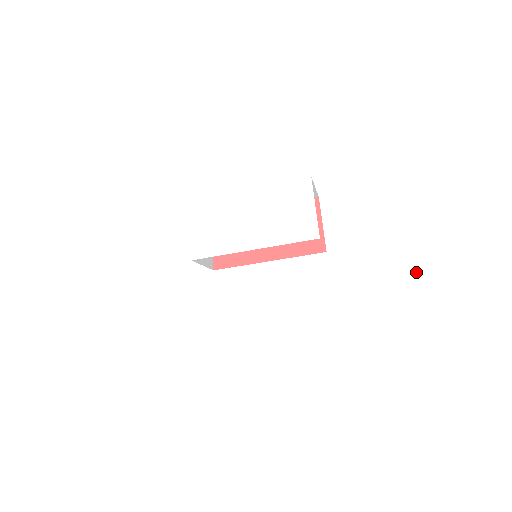
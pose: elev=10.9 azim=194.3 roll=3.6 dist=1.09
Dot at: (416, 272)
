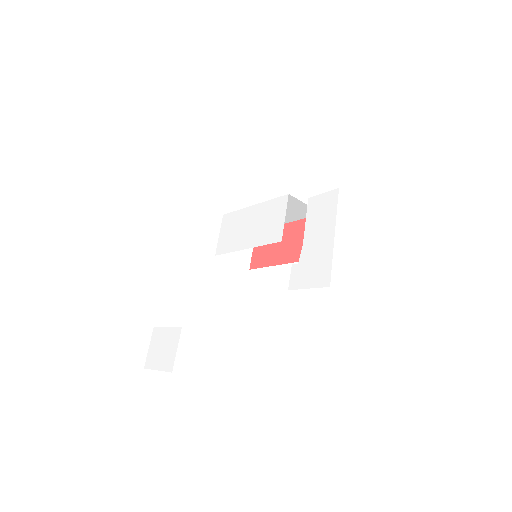
Dot at: occluded
